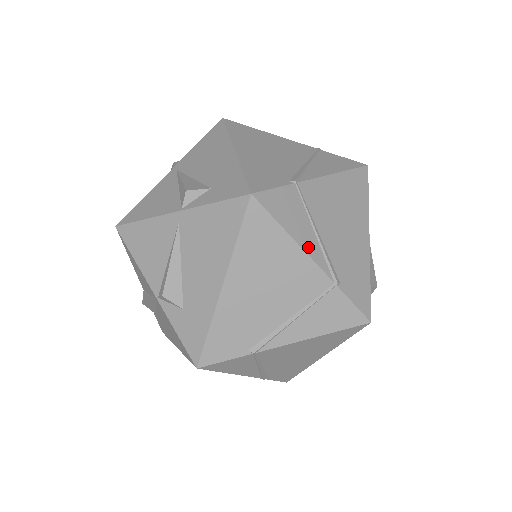
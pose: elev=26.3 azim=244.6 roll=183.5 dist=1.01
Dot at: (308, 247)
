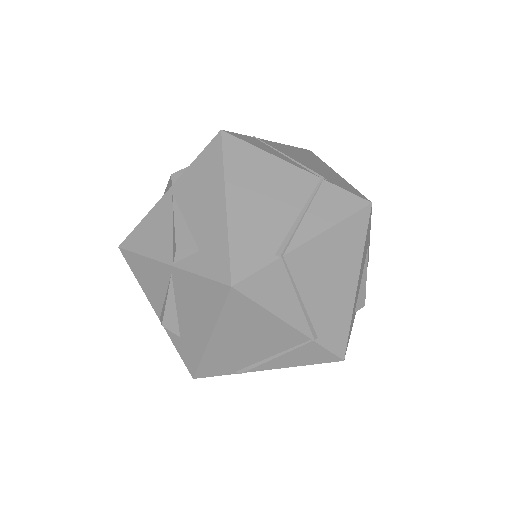
Dot at: (284, 159)
